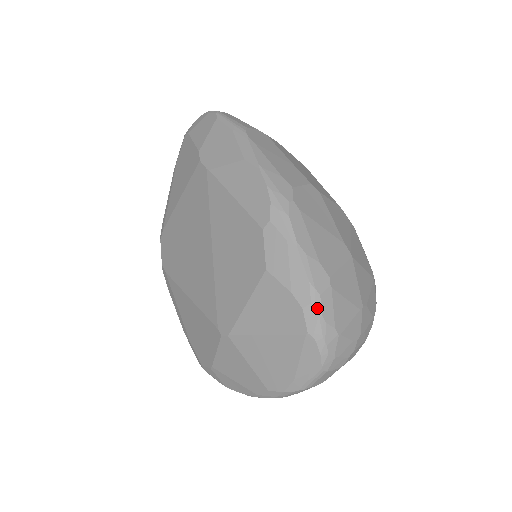
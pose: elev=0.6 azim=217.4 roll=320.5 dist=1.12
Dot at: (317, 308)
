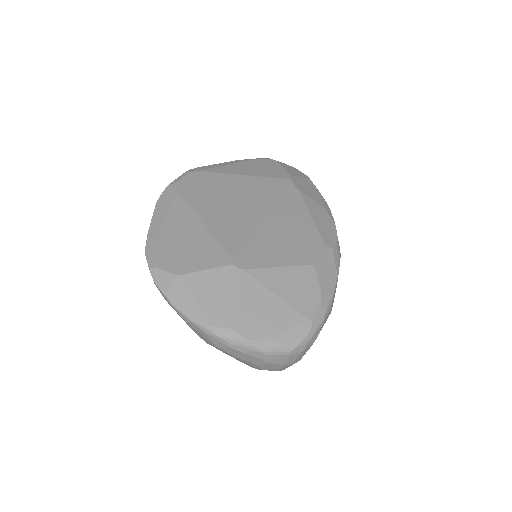
Dot at: (326, 313)
